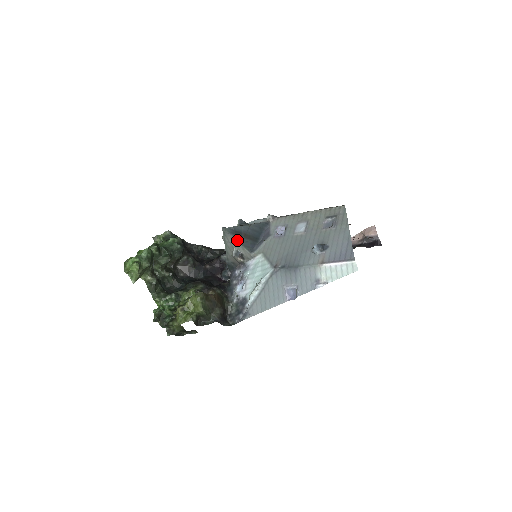
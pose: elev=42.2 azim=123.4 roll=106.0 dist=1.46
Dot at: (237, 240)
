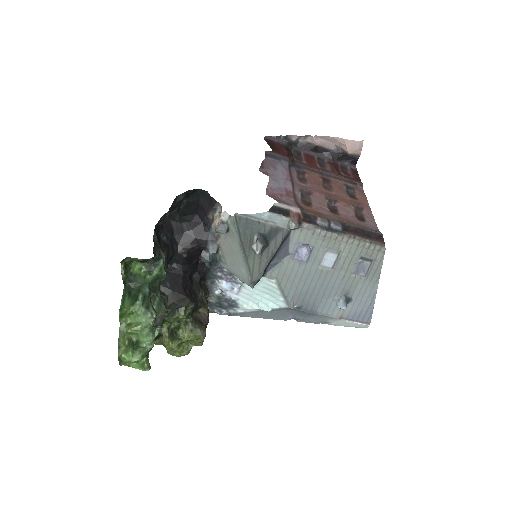
Dot at: occluded
